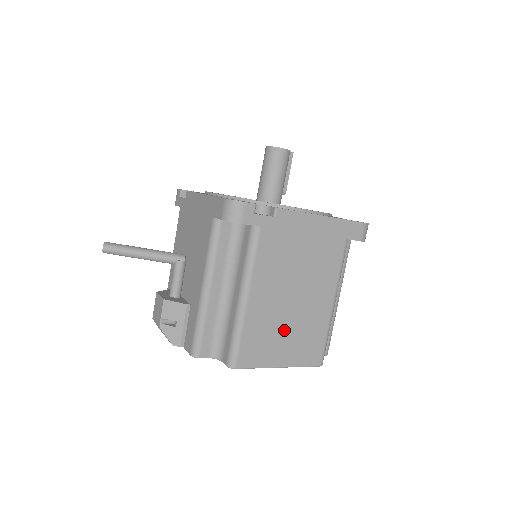
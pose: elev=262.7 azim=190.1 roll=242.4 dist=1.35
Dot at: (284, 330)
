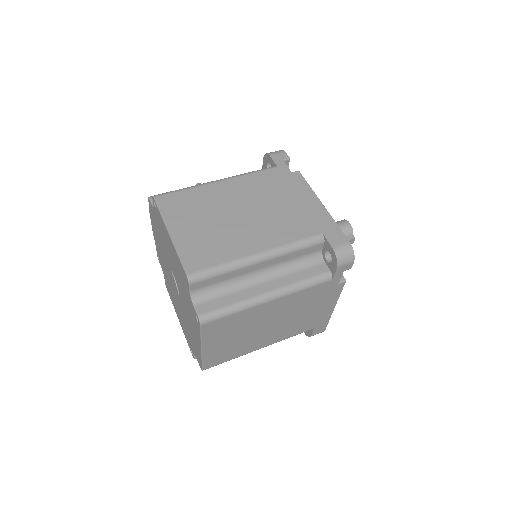
Dot at: (208, 220)
